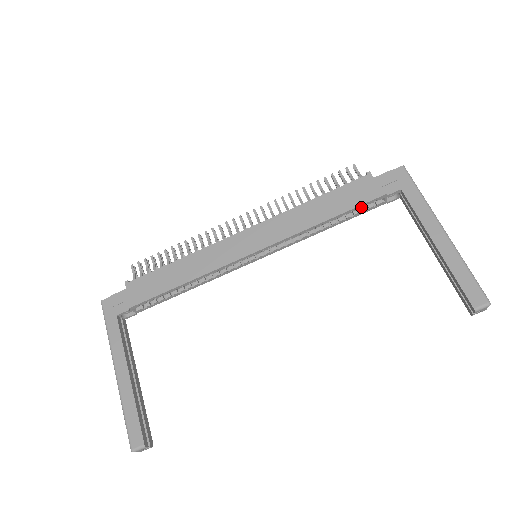
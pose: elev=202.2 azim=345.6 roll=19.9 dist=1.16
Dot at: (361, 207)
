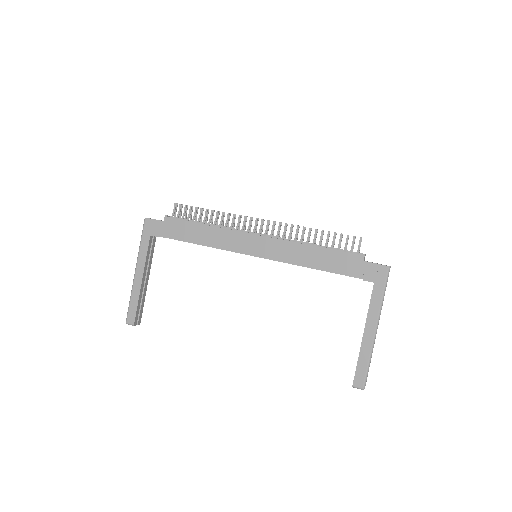
Dot at: (341, 274)
